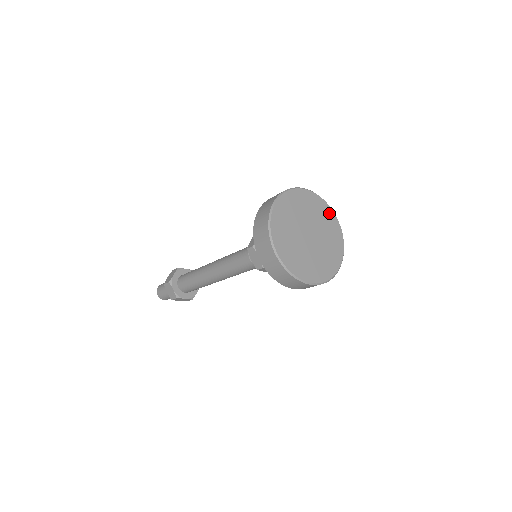
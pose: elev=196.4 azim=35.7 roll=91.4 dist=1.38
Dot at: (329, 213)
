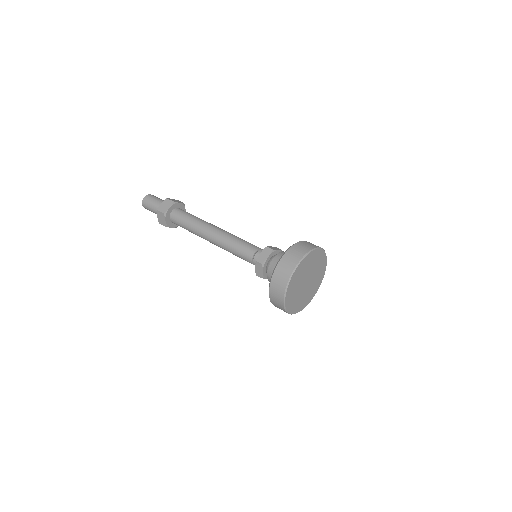
Dot at: (314, 254)
